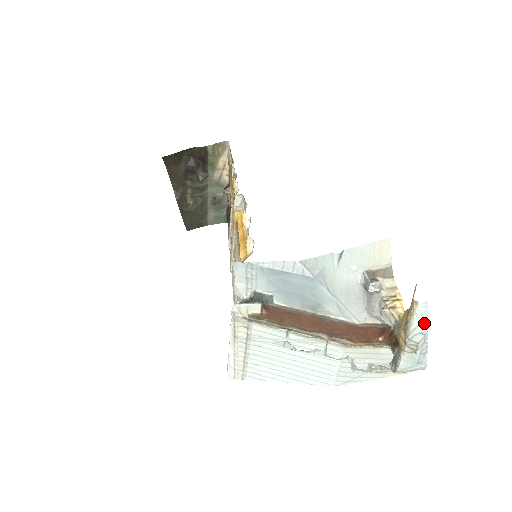
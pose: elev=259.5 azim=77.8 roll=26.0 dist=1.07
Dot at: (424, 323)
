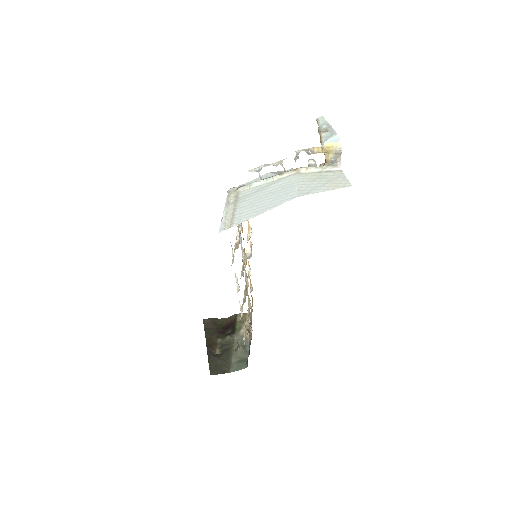
Dot at: (325, 122)
